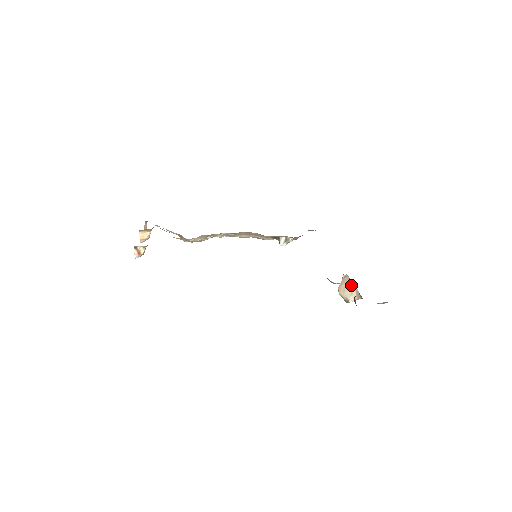
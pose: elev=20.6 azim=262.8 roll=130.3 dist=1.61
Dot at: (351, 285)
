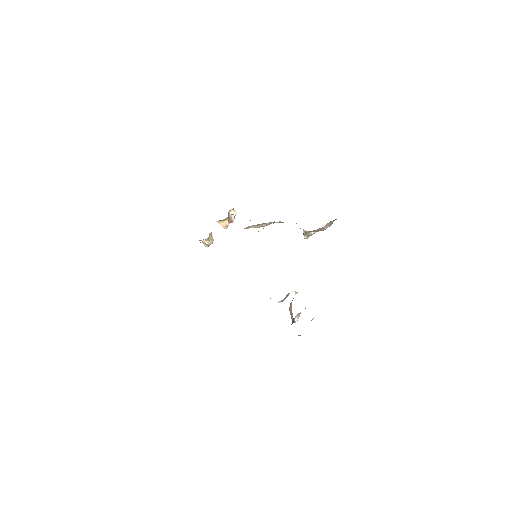
Dot at: (291, 306)
